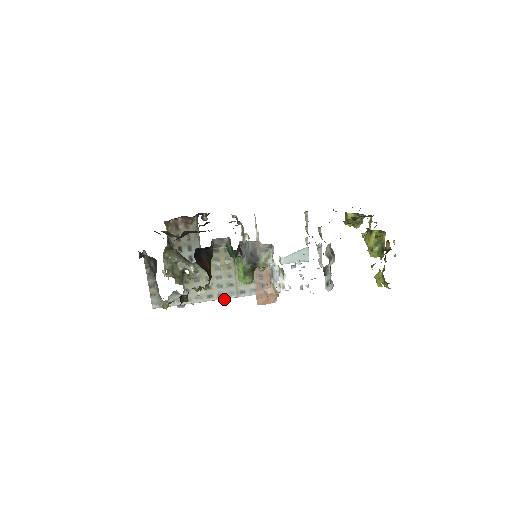
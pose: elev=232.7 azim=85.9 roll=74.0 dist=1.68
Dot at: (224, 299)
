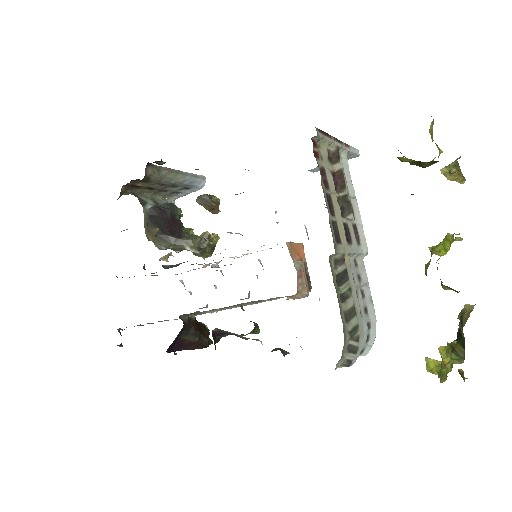
Dot at: occluded
